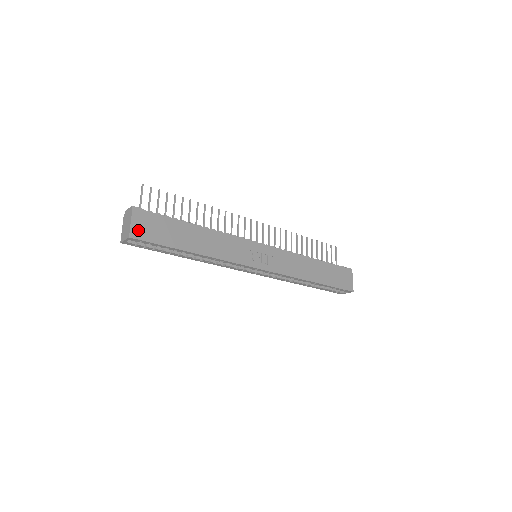
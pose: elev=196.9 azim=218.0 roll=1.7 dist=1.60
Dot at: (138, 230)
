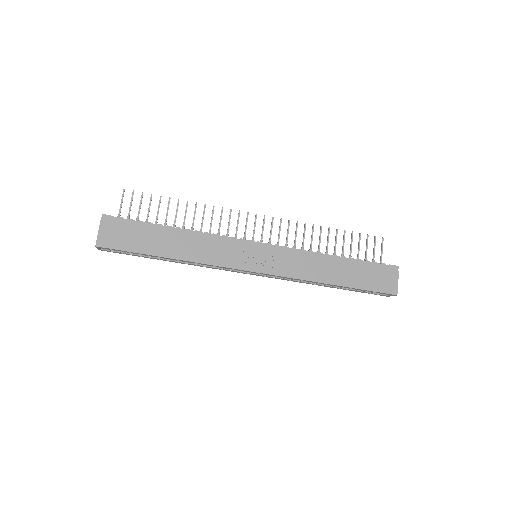
Dot at: (106, 238)
